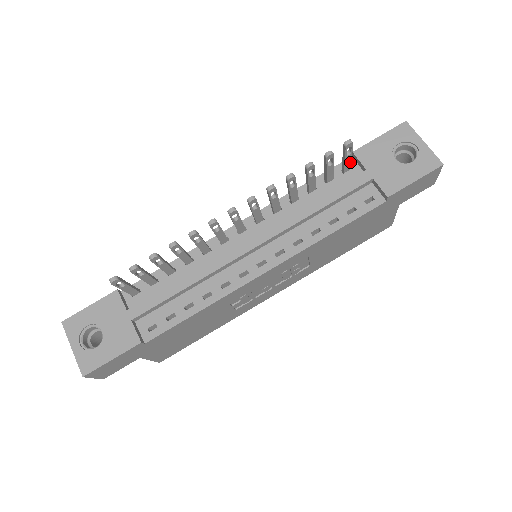
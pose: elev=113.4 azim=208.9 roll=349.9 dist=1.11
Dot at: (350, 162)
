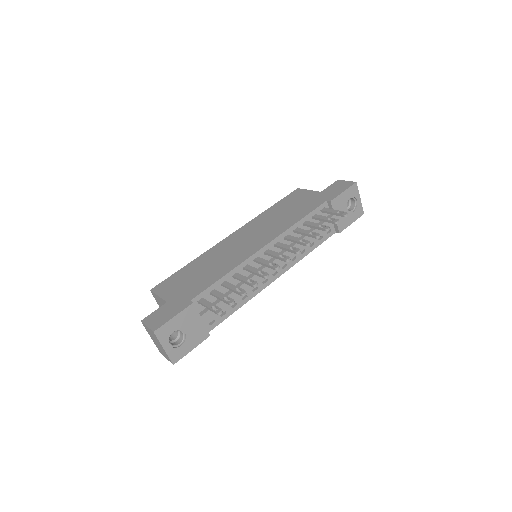
Dot at: occluded
